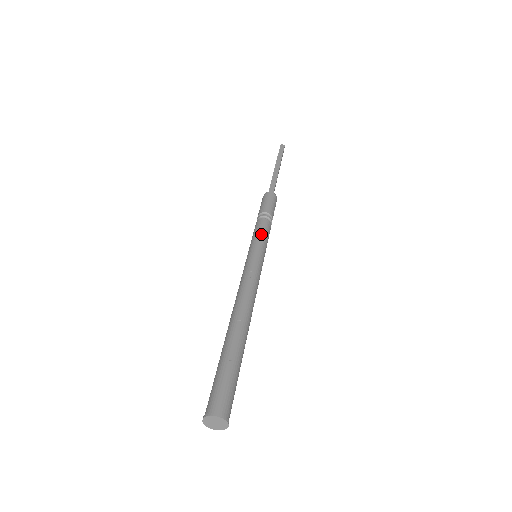
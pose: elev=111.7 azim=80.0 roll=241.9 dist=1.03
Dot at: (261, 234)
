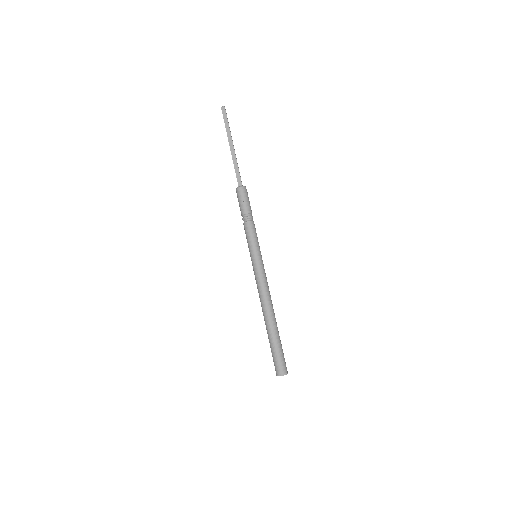
Dot at: (252, 239)
